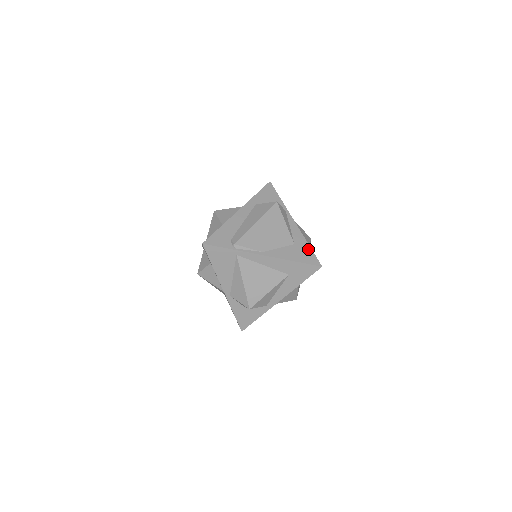
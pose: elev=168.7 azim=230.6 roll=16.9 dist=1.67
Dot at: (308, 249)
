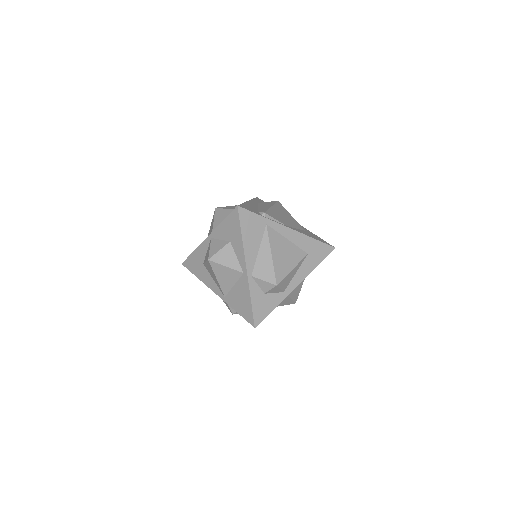
Dot at: (317, 236)
